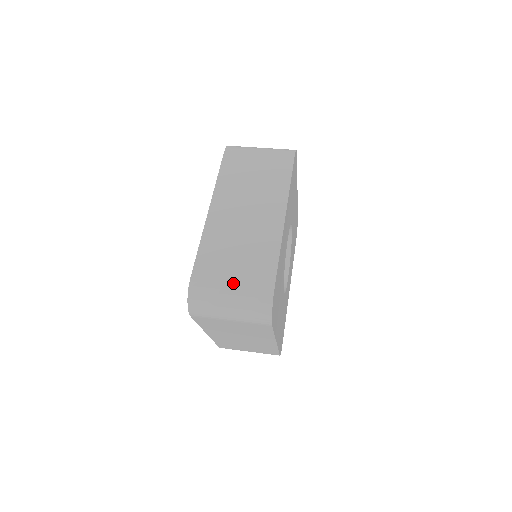
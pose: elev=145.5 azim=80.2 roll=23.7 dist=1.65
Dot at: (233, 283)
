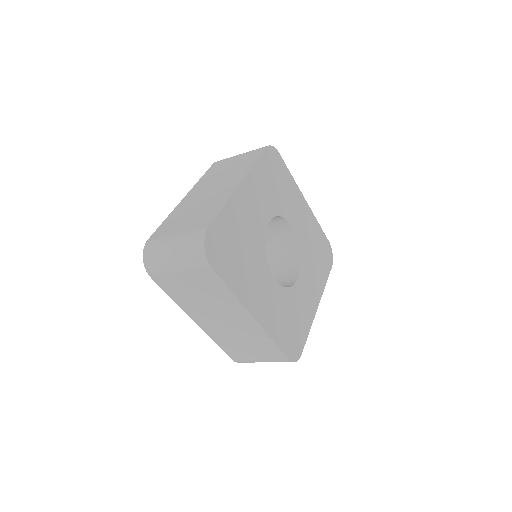
Dot at: (177, 233)
